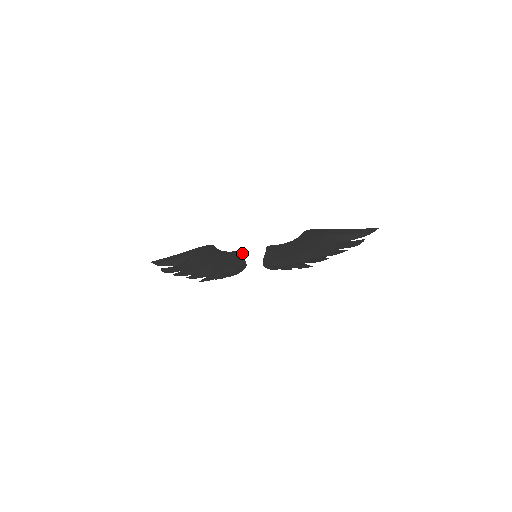
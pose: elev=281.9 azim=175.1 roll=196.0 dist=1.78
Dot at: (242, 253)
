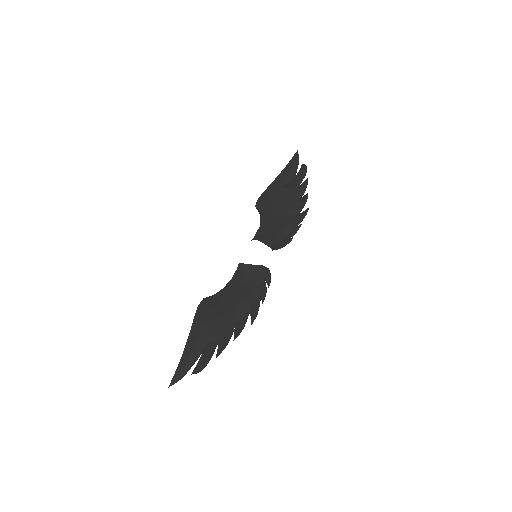
Dot at: (245, 265)
